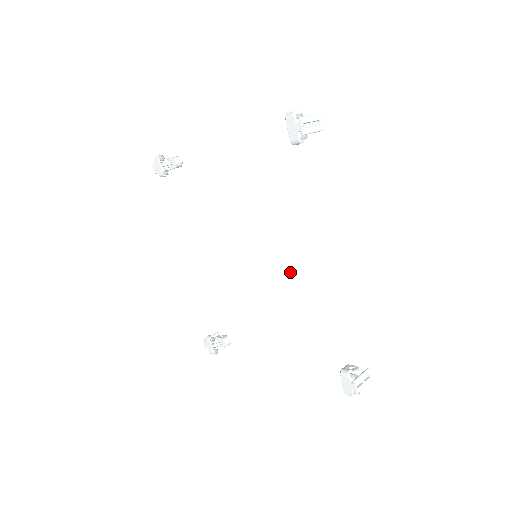
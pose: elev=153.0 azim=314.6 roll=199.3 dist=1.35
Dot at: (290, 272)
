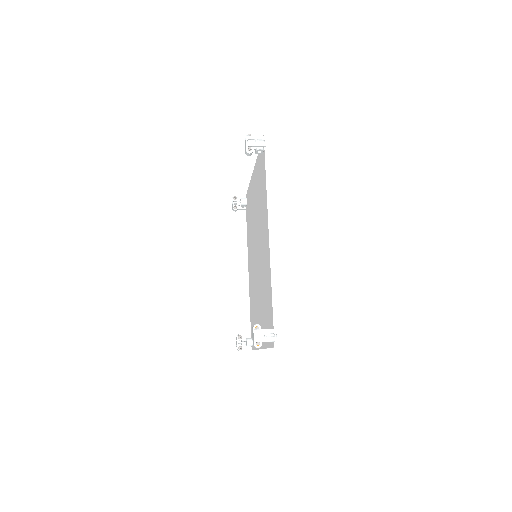
Dot at: (262, 261)
